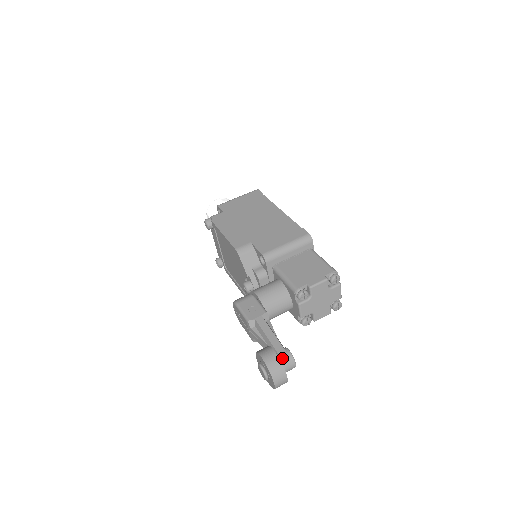
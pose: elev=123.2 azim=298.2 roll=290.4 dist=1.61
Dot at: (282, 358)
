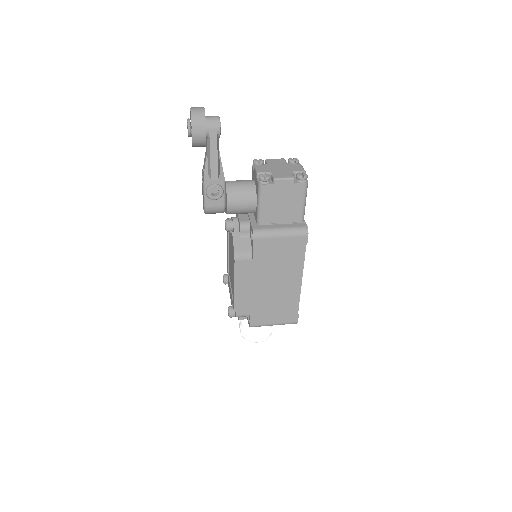
Dot at: occluded
